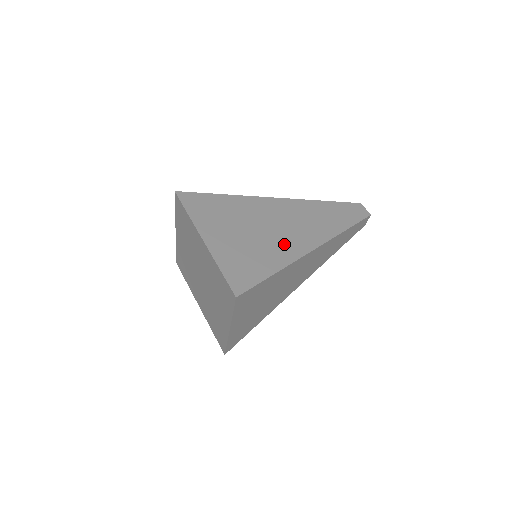
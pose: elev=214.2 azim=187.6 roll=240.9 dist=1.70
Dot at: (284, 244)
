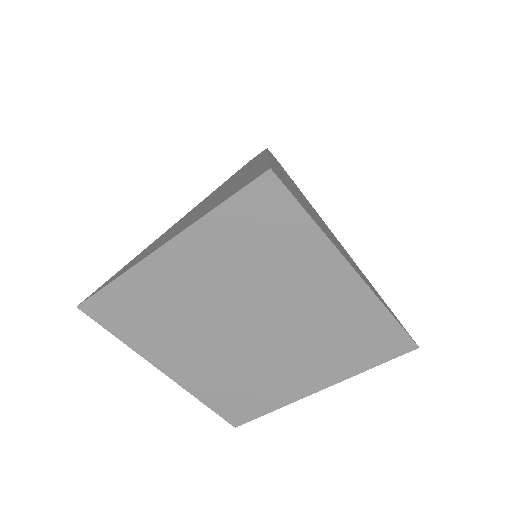
Dot at: occluded
